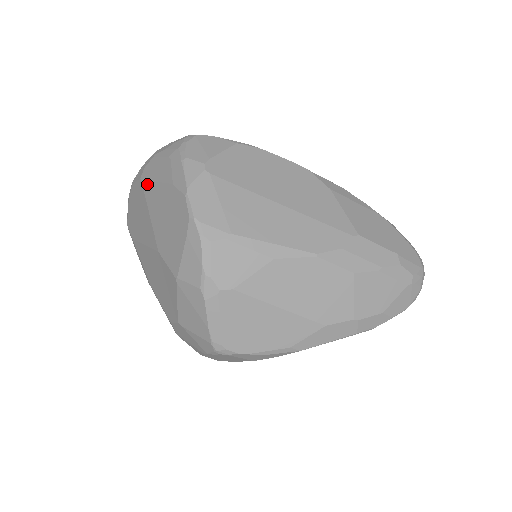
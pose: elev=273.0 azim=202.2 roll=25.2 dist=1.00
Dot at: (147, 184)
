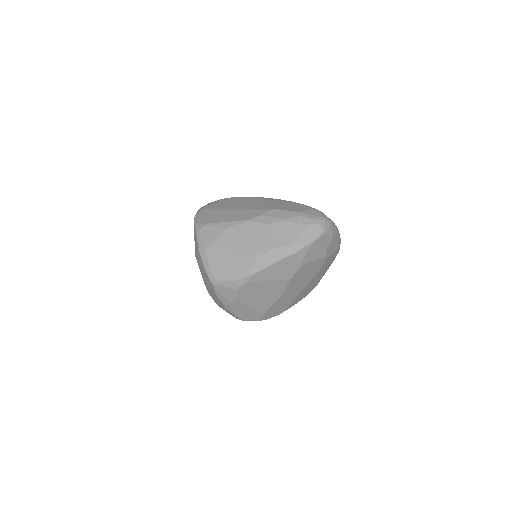
Dot at: occluded
